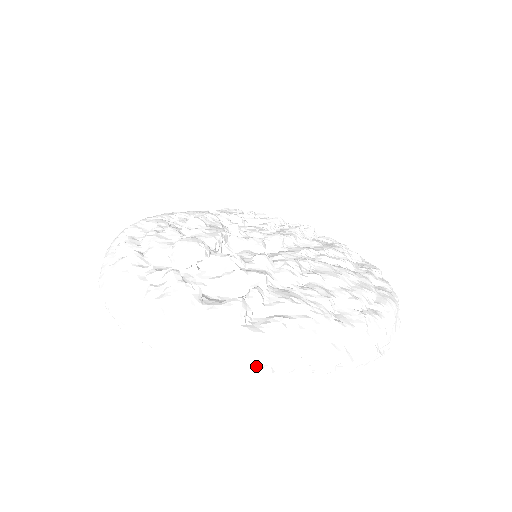
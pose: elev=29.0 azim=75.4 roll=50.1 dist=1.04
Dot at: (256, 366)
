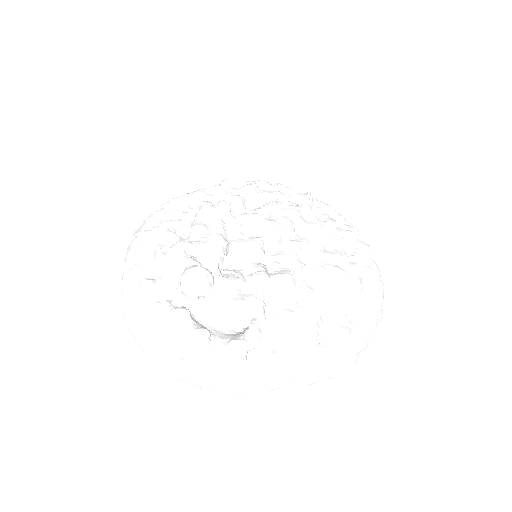
Dot at: (257, 393)
